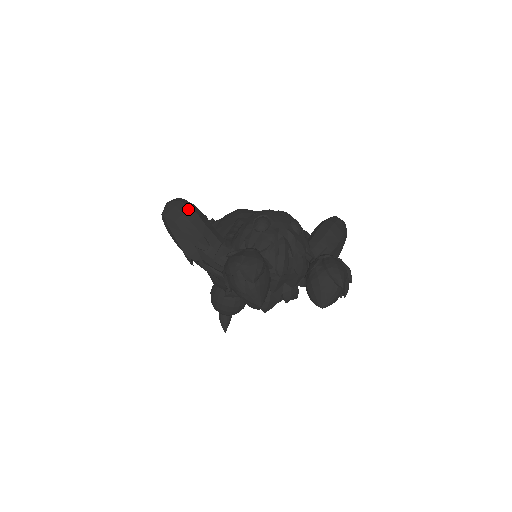
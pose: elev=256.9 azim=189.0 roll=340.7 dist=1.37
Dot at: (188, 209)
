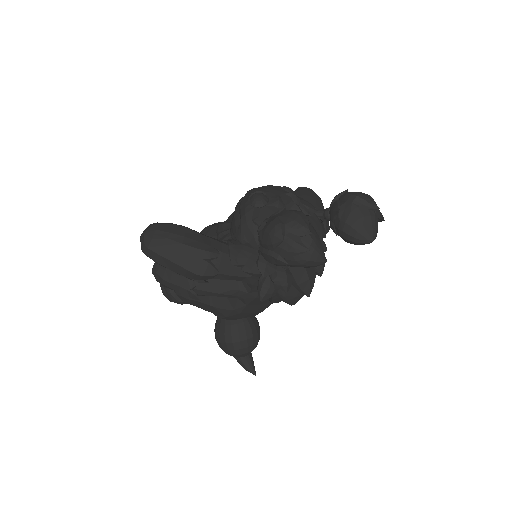
Dot at: (171, 226)
